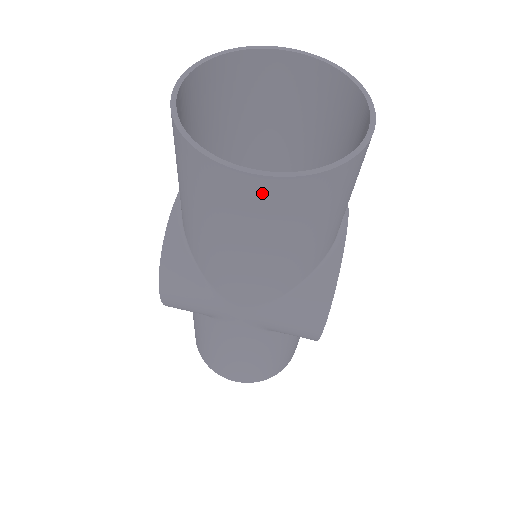
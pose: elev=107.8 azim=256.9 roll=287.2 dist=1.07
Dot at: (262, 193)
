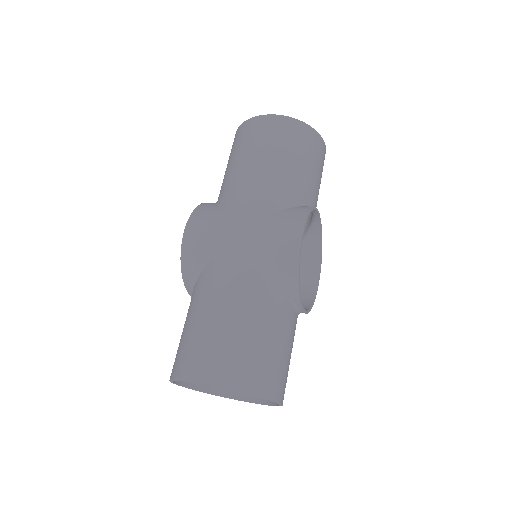
Dot at: (272, 123)
